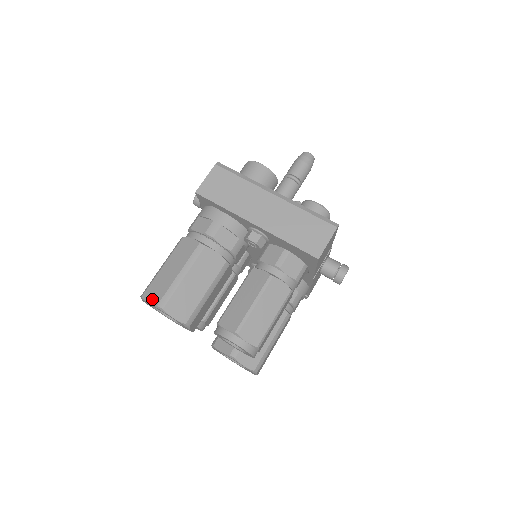
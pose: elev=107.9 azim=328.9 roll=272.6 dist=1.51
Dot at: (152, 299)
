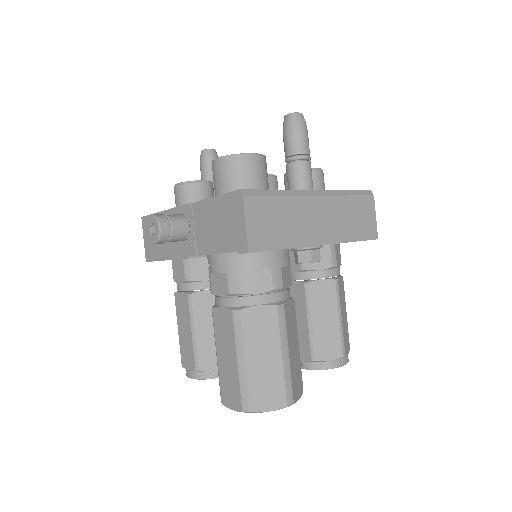
Dot at: (272, 405)
